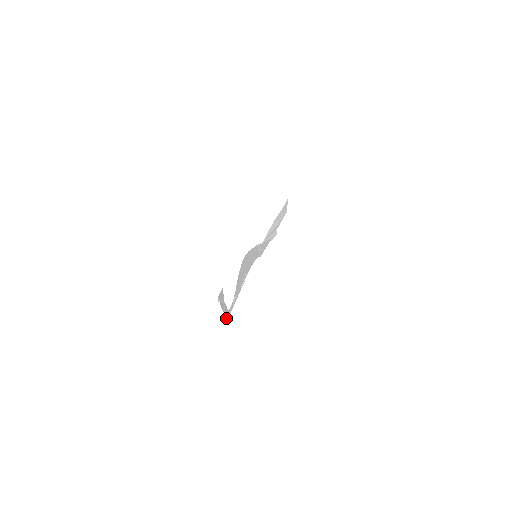
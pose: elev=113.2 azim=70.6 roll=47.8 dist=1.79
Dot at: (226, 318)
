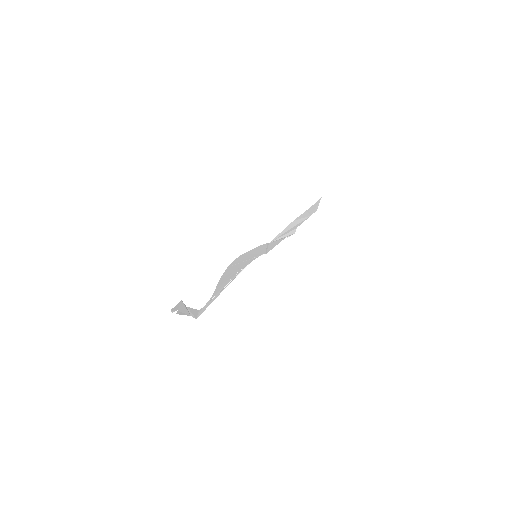
Dot at: (195, 317)
